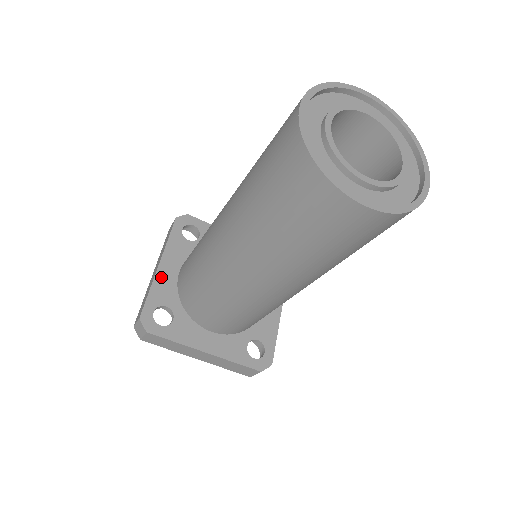
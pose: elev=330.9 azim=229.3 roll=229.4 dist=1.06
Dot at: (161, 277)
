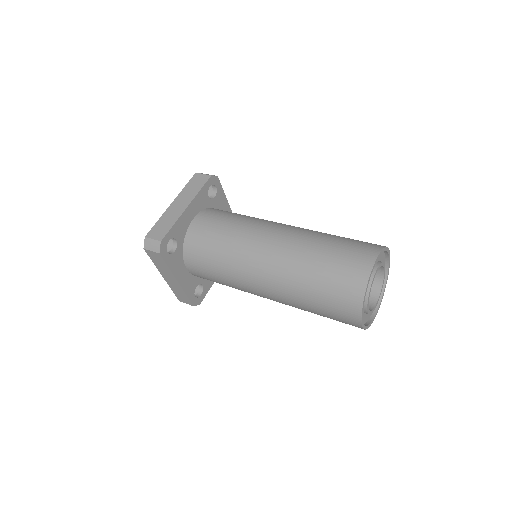
Dot at: (184, 217)
